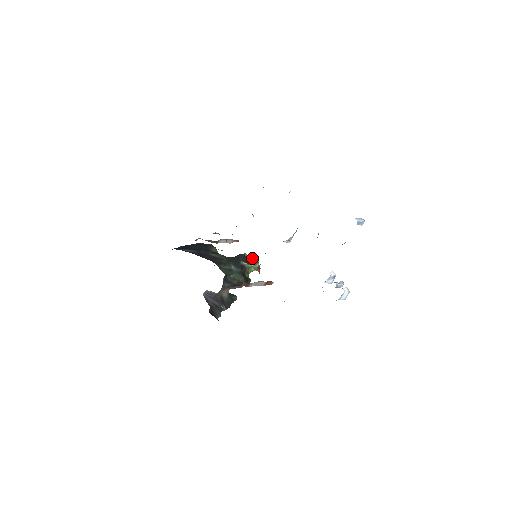
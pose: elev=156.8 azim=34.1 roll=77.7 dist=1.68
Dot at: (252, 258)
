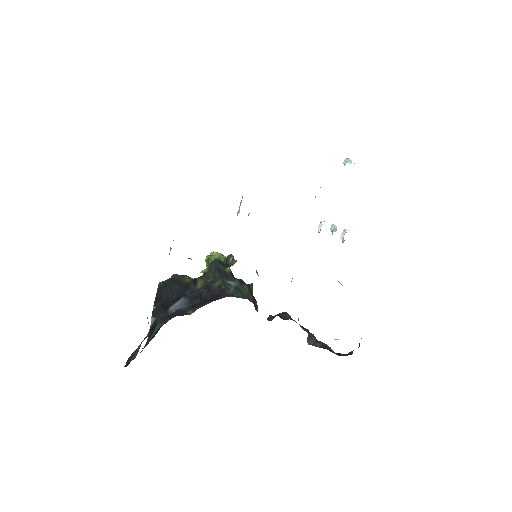
Dot at: (219, 256)
